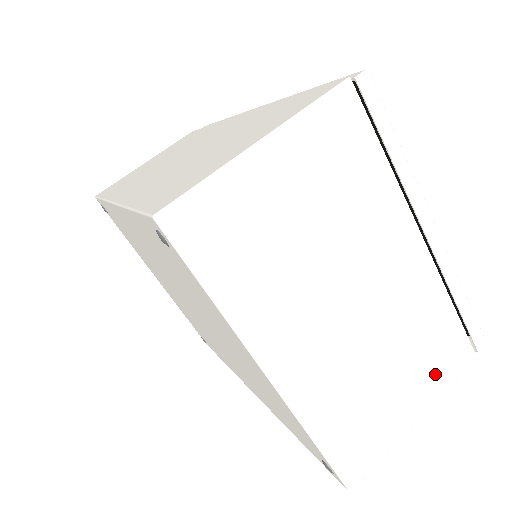
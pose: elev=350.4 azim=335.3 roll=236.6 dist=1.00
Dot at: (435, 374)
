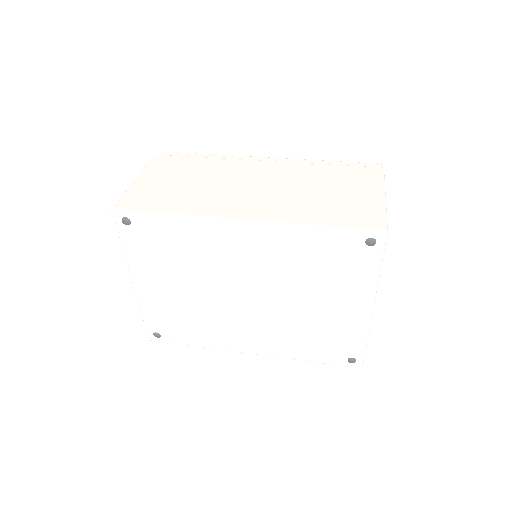
Dot at: occluded
